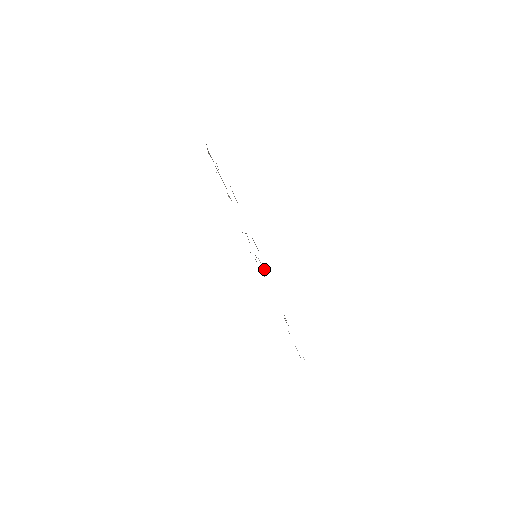
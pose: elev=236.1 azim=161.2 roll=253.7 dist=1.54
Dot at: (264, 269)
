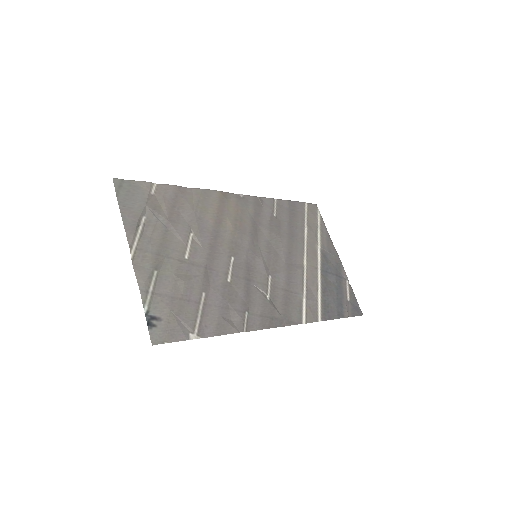
Dot at: (263, 292)
